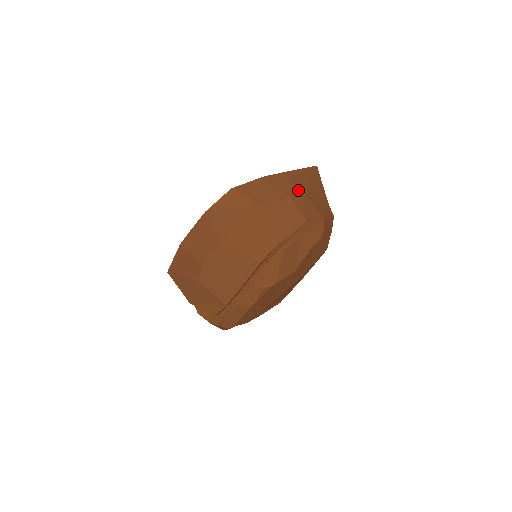
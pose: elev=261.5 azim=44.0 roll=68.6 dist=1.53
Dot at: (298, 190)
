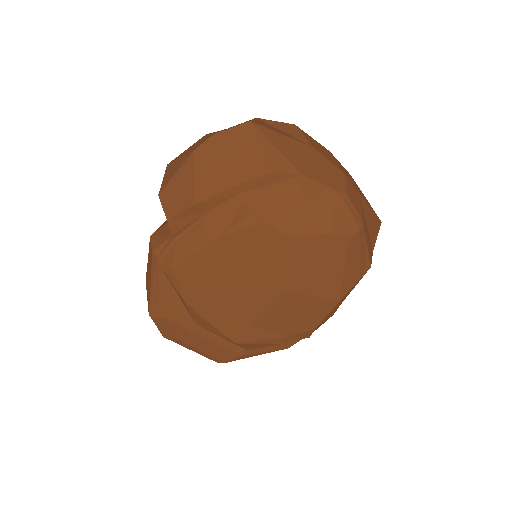
Dot at: (355, 186)
